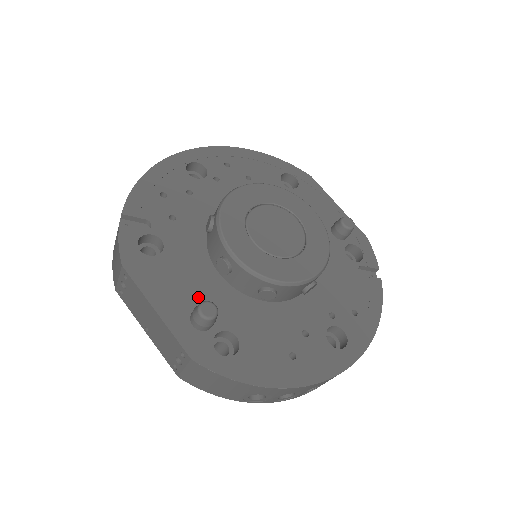
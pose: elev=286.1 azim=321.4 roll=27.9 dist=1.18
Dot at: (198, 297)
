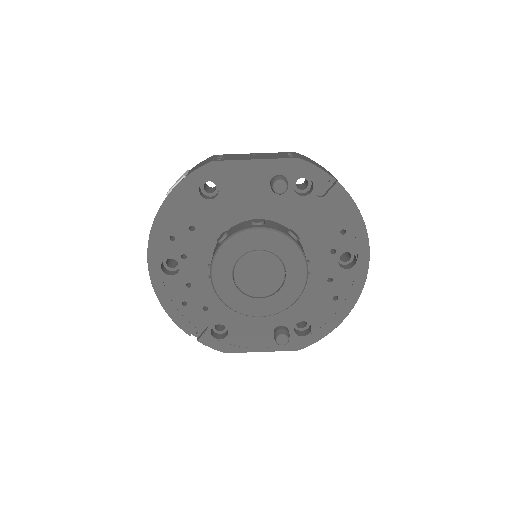
Dot at: (267, 327)
